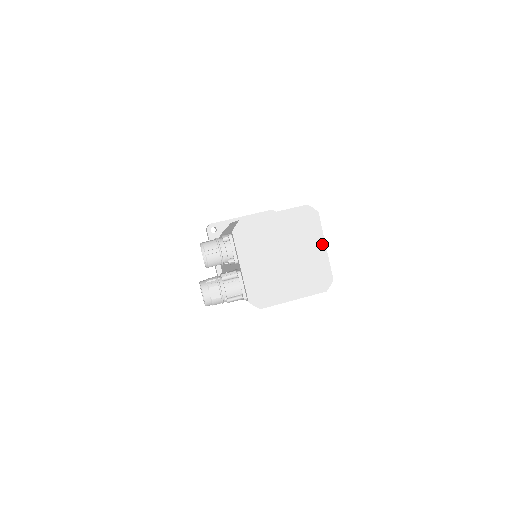
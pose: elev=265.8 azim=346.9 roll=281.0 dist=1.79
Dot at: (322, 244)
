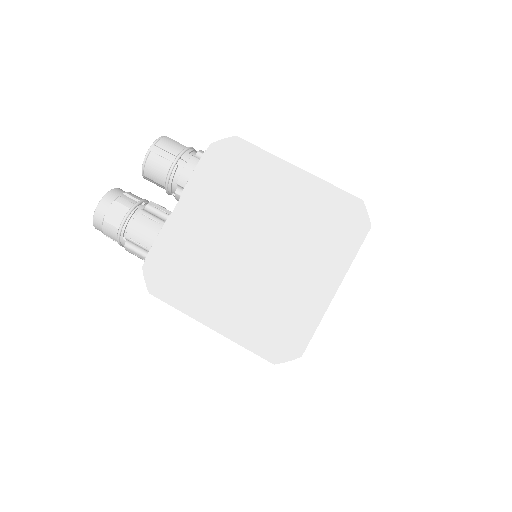
Dot at: (333, 282)
